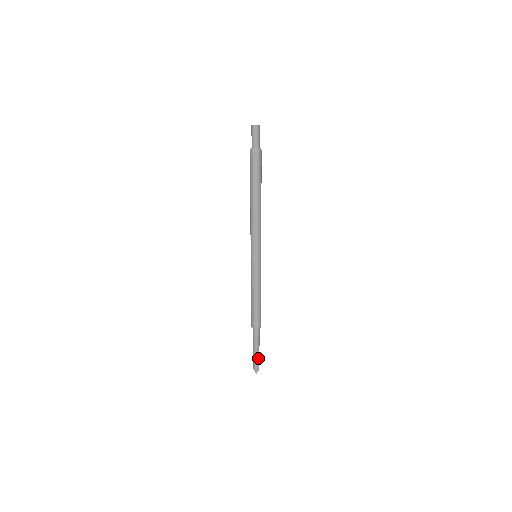
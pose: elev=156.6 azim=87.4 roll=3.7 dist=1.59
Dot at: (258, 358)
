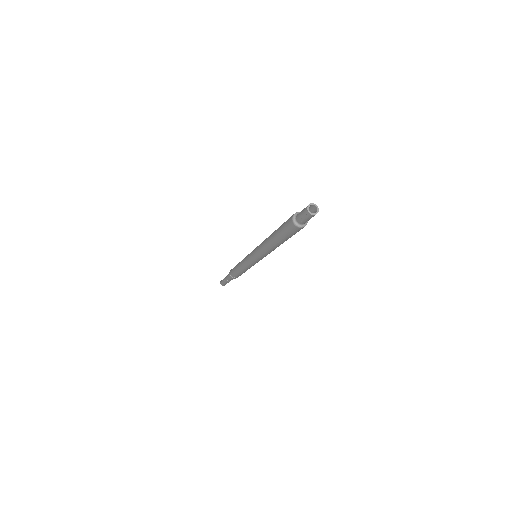
Dot at: occluded
